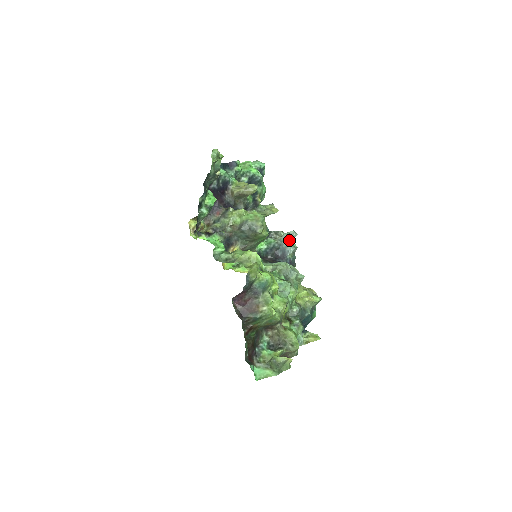
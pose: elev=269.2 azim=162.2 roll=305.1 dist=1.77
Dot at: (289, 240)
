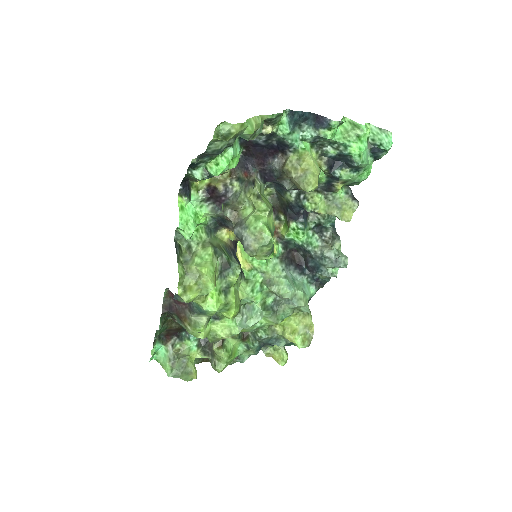
Dot at: (331, 263)
